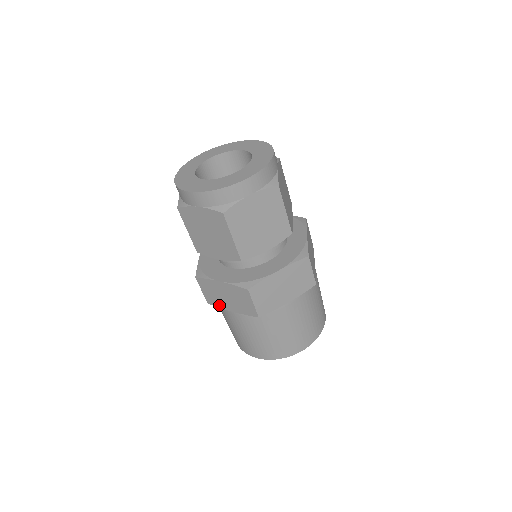
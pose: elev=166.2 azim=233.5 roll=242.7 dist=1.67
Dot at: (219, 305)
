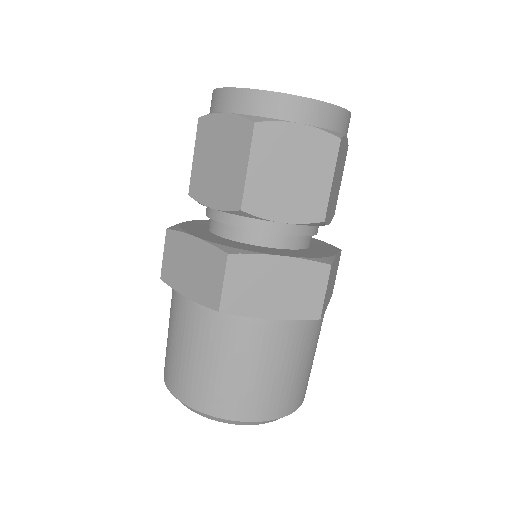
Dot at: (247, 310)
